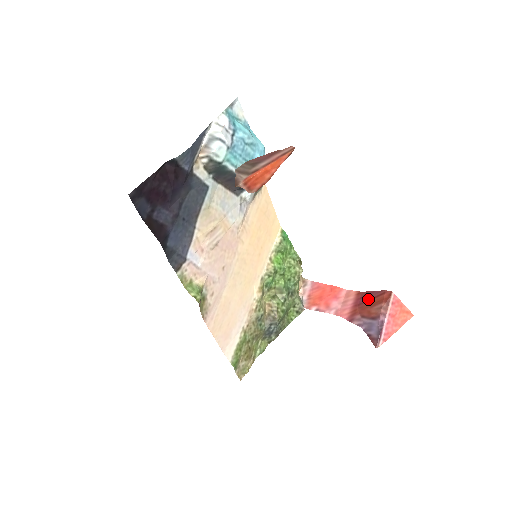
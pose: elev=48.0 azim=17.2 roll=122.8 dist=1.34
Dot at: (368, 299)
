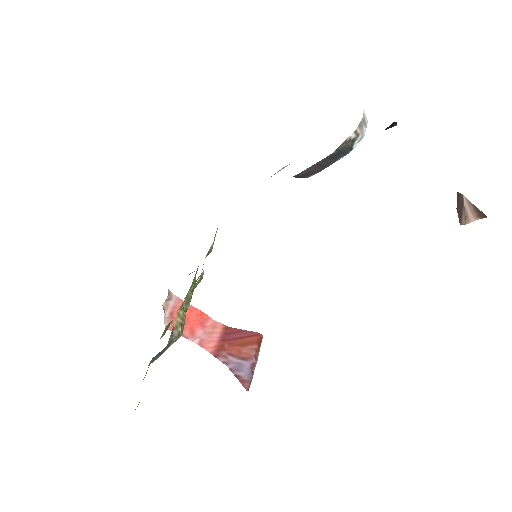
Dot at: (238, 337)
